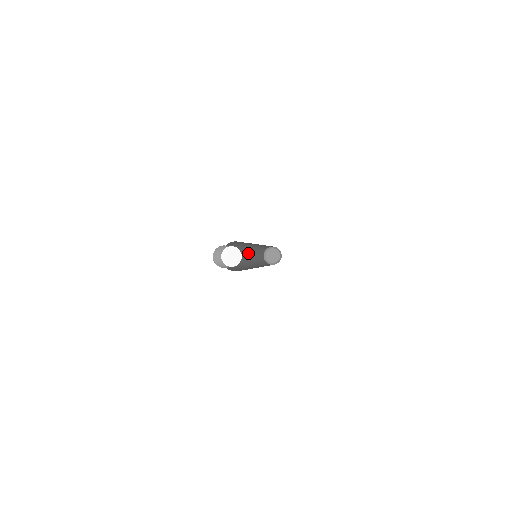
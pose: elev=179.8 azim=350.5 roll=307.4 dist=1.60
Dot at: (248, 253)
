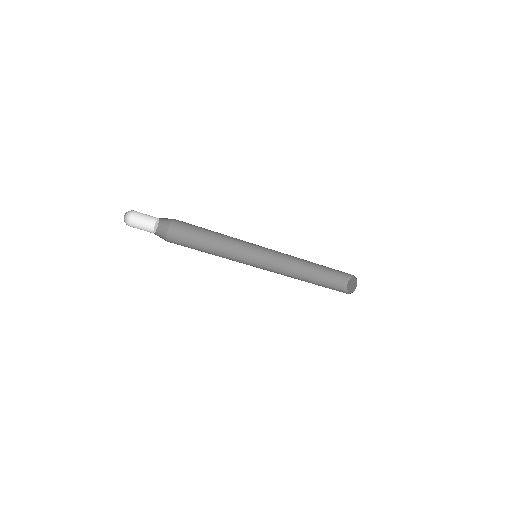
Dot at: (270, 254)
